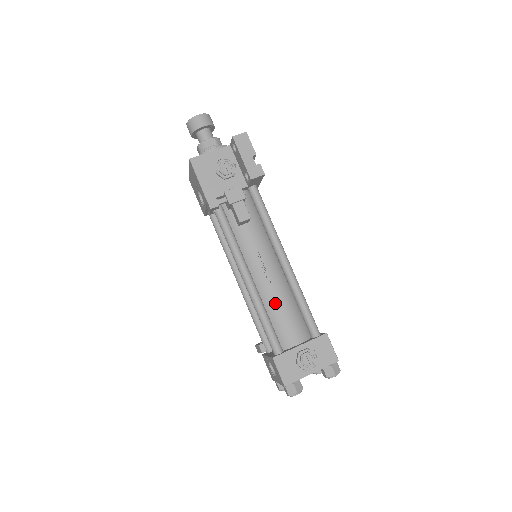
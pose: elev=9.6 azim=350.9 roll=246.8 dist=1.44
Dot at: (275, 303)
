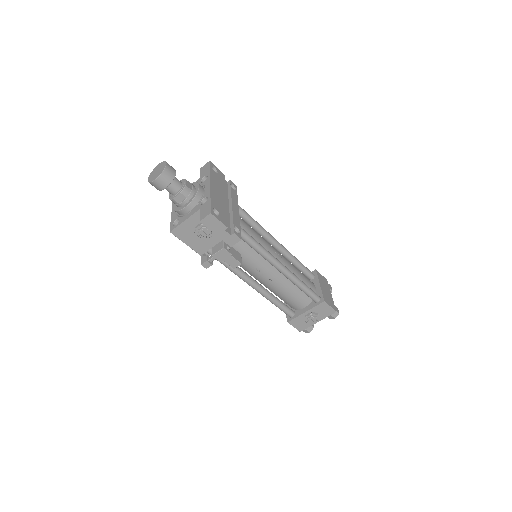
Dot at: (280, 292)
